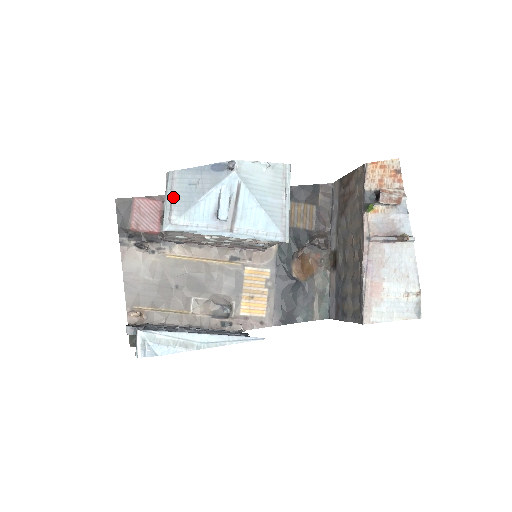
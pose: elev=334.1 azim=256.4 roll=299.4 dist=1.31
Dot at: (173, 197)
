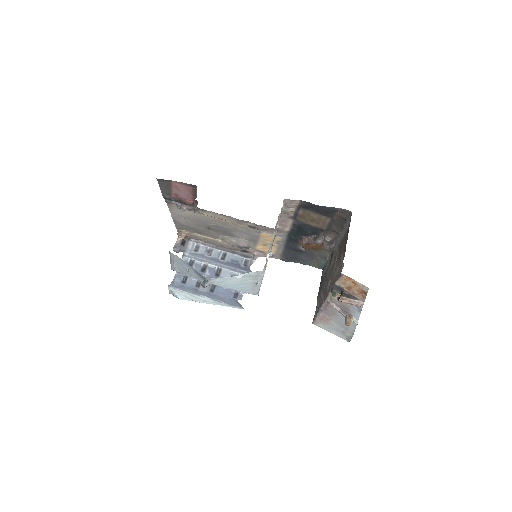
Dot at: (174, 264)
